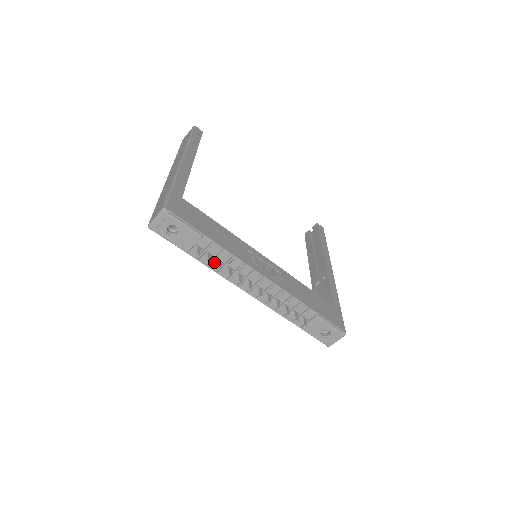
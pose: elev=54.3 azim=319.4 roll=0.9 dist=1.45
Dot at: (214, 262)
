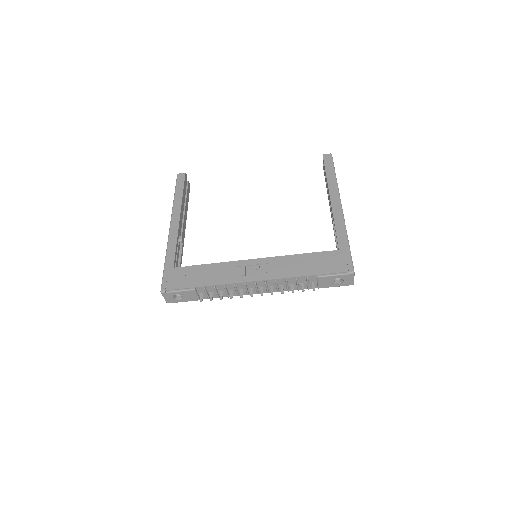
Dot at: (219, 294)
